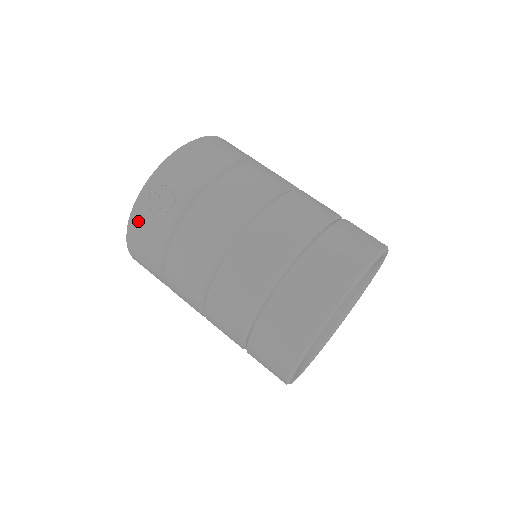
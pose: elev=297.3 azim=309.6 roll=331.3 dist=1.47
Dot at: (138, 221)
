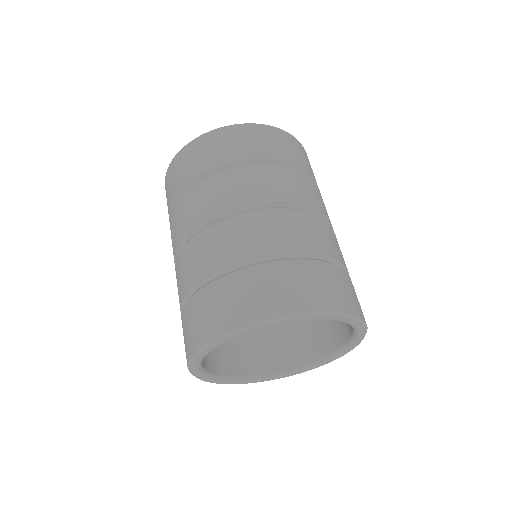
Dot at: occluded
